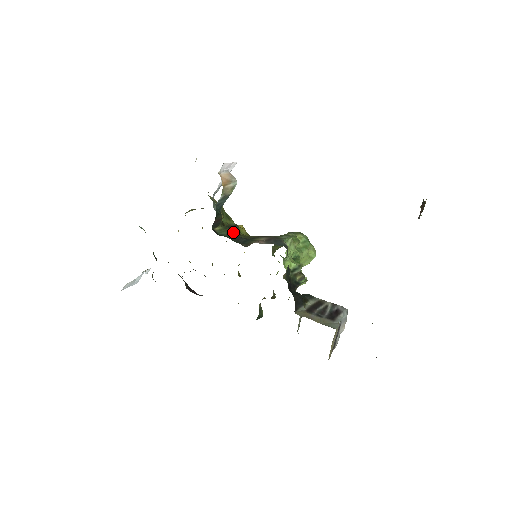
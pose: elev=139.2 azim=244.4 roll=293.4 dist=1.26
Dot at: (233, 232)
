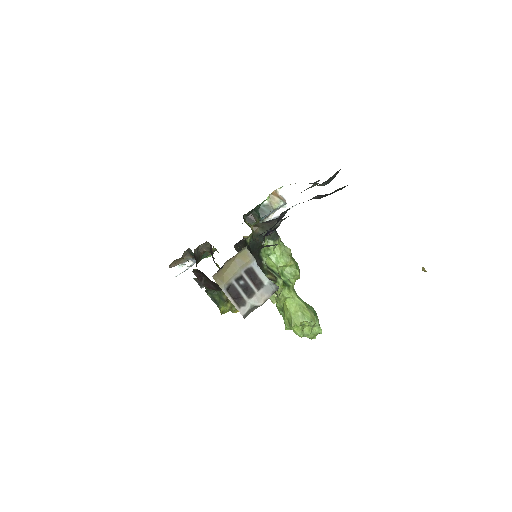
Dot at: occluded
